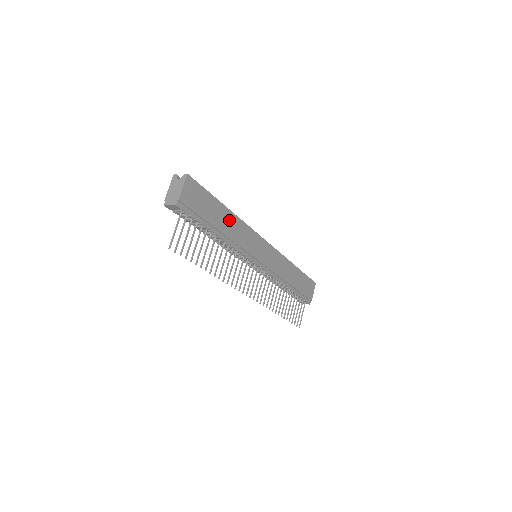
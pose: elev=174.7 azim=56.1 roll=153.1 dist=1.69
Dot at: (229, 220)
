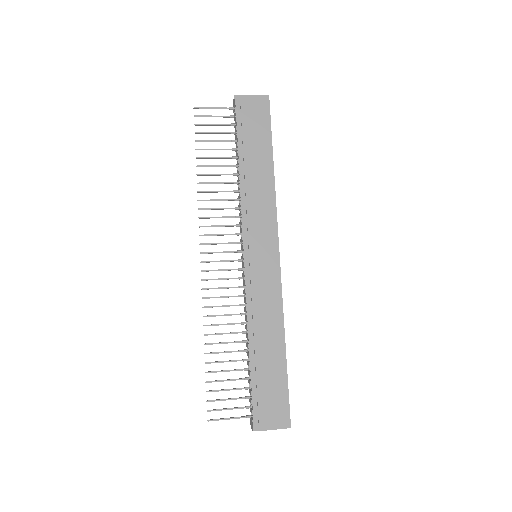
Dot at: (263, 173)
